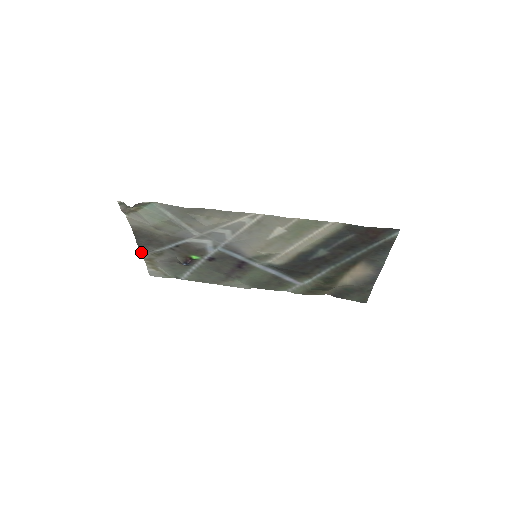
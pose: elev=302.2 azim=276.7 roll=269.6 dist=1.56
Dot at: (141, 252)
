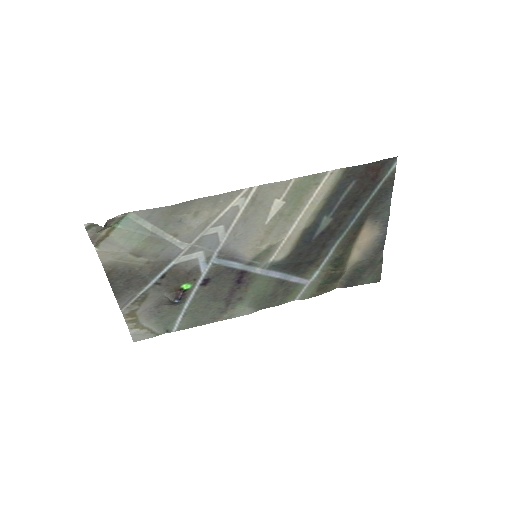
Dot at: (119, 305)
